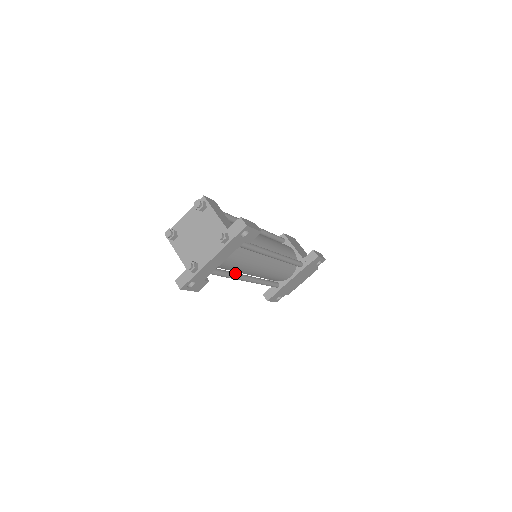
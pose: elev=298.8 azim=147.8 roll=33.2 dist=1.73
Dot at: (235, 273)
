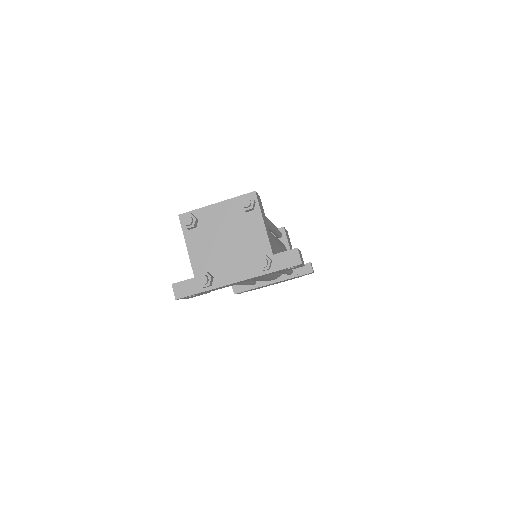
Dot at: occluded
